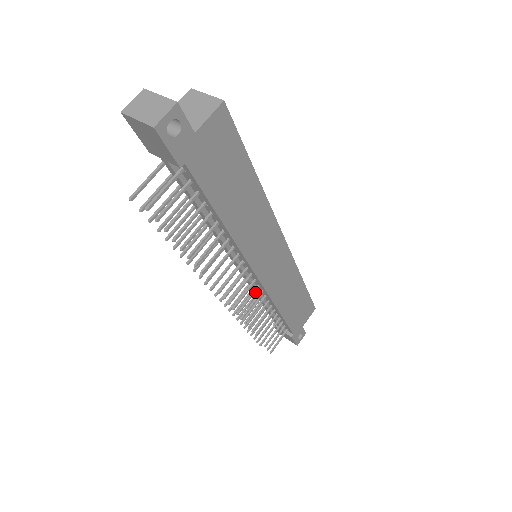
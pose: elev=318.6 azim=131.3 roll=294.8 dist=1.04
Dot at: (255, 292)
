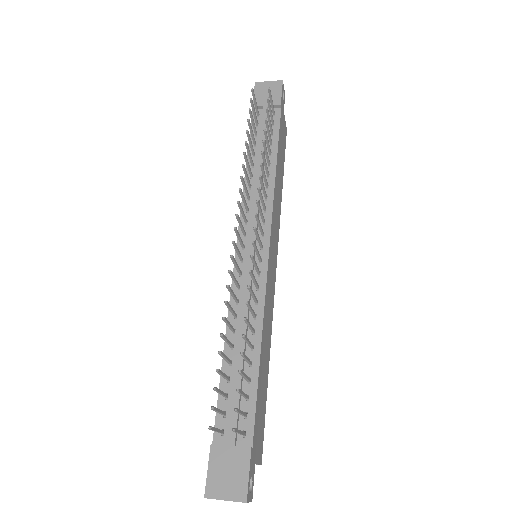
Dot at: (258, 271)
